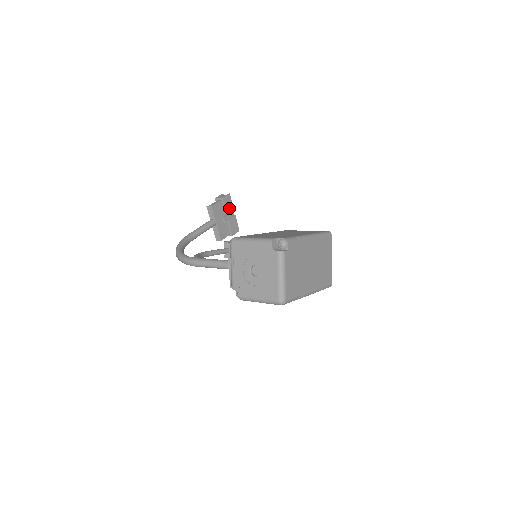
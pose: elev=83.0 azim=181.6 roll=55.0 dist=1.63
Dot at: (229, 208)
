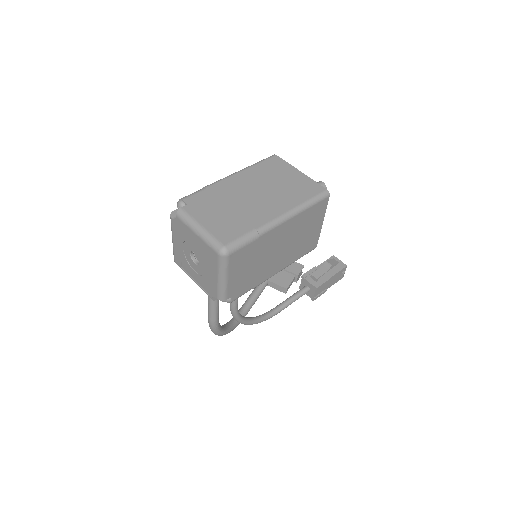
Dot at: occluded
